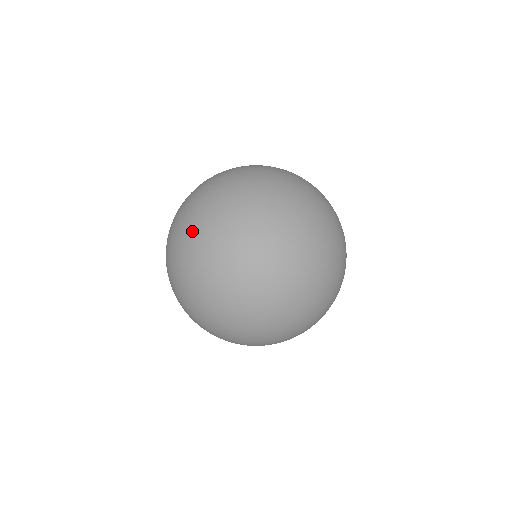
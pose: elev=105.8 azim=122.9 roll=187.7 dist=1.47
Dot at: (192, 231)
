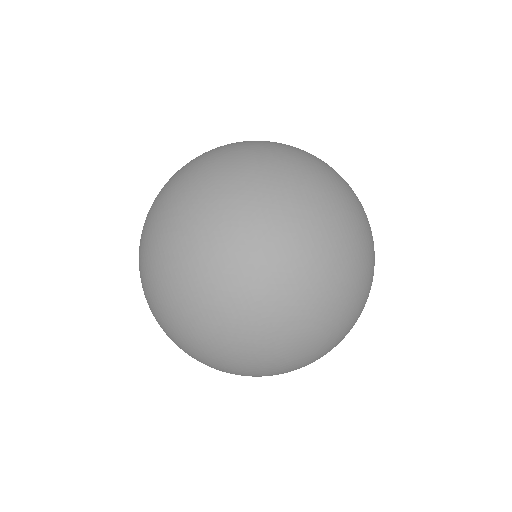
Dot at: (200, 340)
